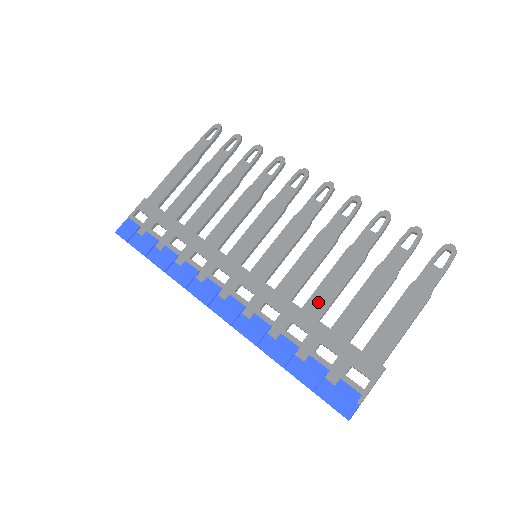
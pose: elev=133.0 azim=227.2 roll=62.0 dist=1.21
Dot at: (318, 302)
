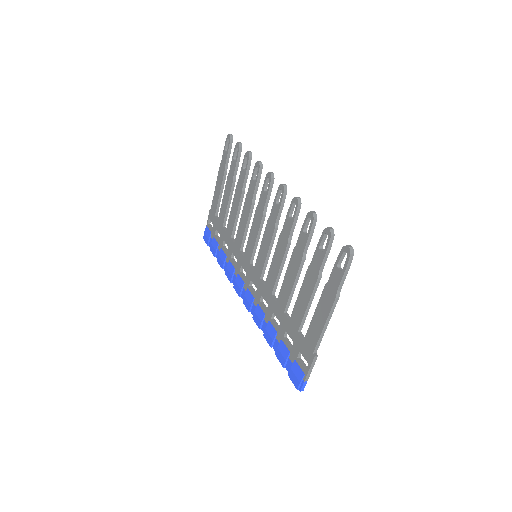
Dot at: (282, 298)
